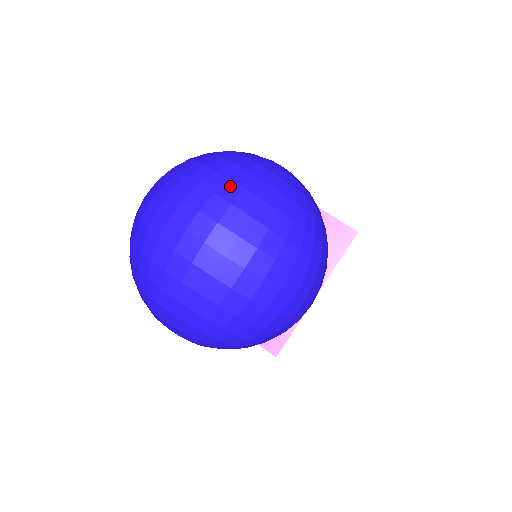
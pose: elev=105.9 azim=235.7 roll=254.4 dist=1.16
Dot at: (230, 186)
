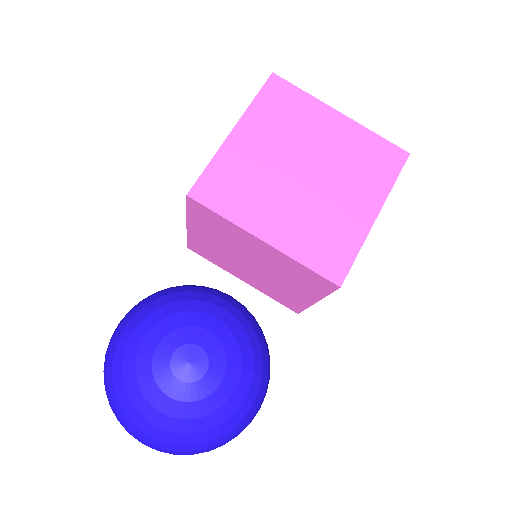
Dot at: (137, 430)
